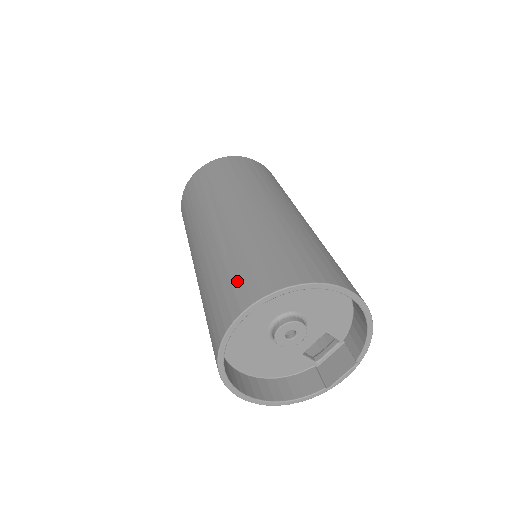
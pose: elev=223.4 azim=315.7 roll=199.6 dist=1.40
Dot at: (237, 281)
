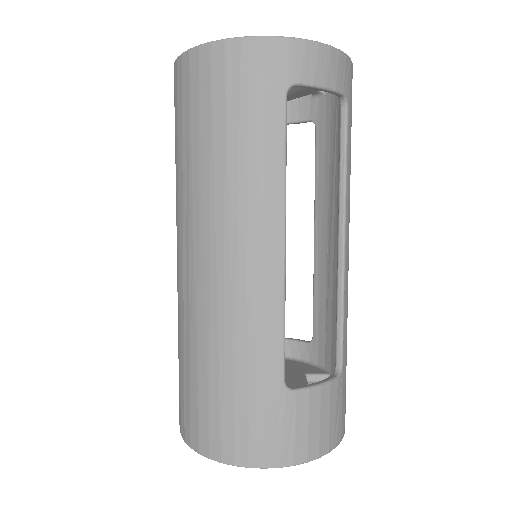
Dot at: occluded
